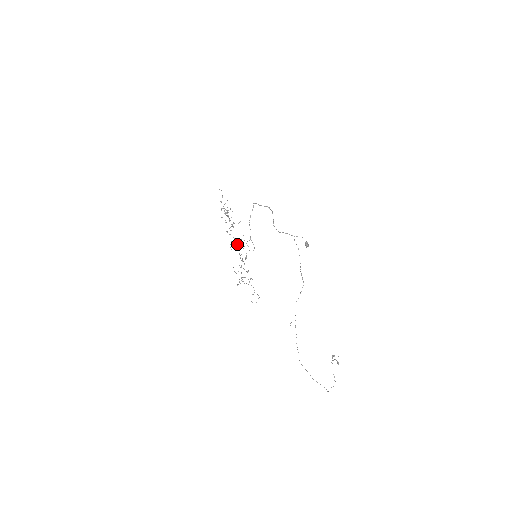
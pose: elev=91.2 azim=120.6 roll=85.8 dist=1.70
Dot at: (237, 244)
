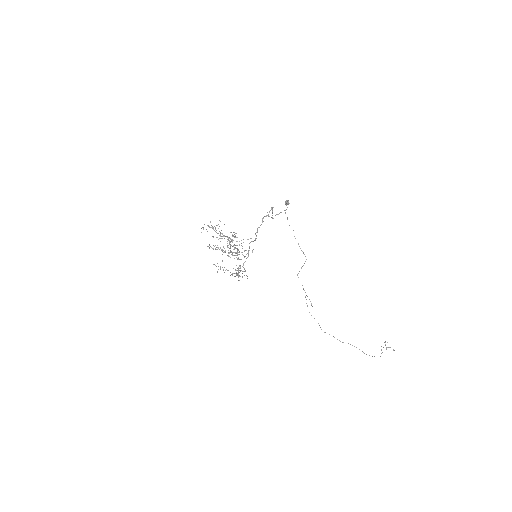
Dot at: occluded
